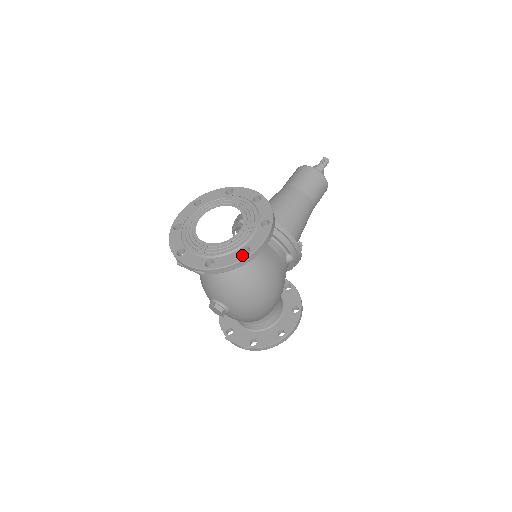
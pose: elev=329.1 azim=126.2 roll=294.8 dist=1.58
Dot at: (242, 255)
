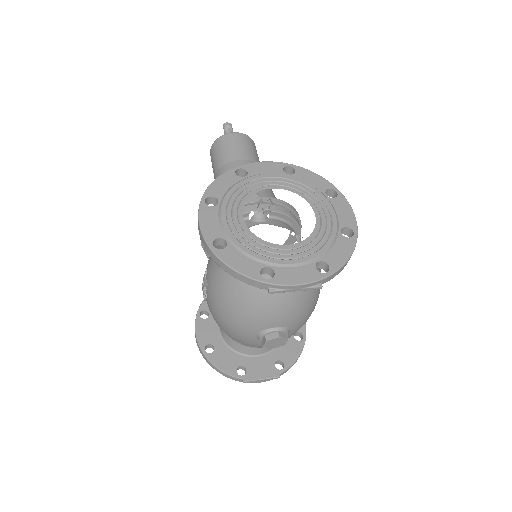
Dot at: (350, 239)
